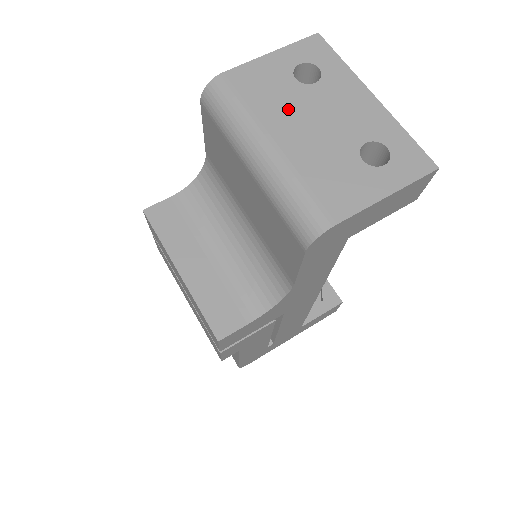
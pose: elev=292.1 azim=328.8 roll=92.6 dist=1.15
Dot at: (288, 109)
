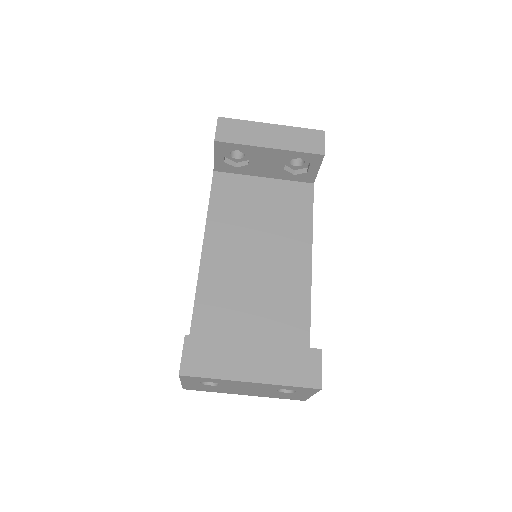
Dot at: (228, 390)
